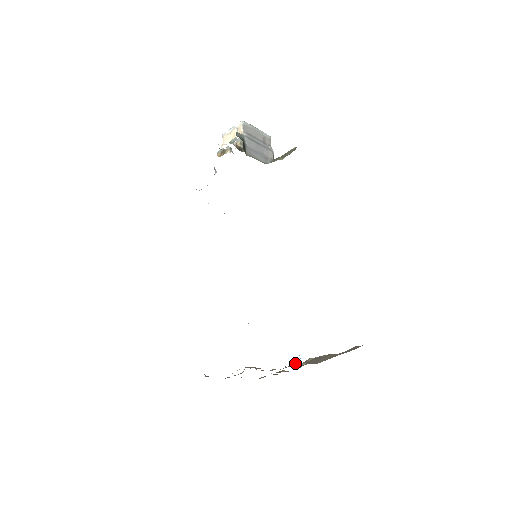
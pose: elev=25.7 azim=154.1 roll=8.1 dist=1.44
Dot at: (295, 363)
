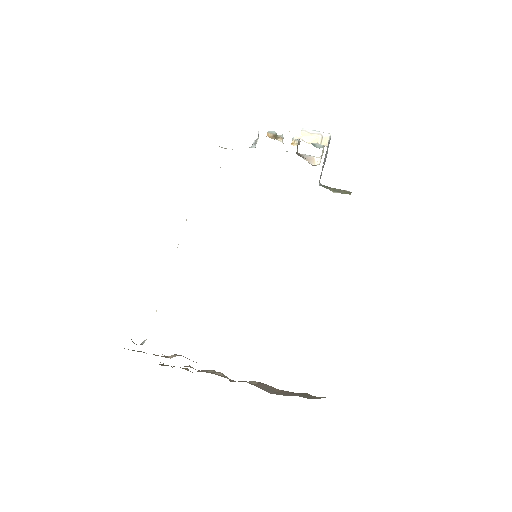
Dot at: (220, 373)
